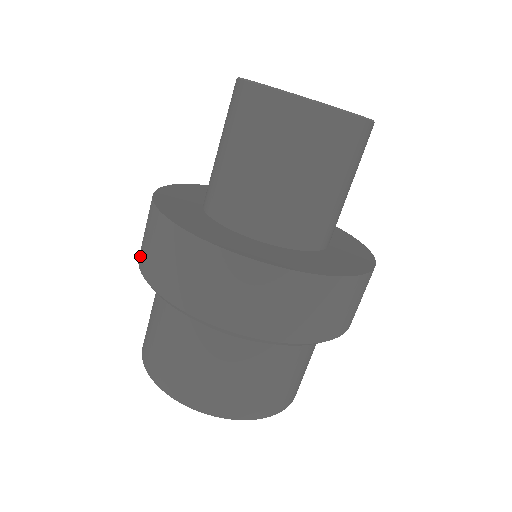
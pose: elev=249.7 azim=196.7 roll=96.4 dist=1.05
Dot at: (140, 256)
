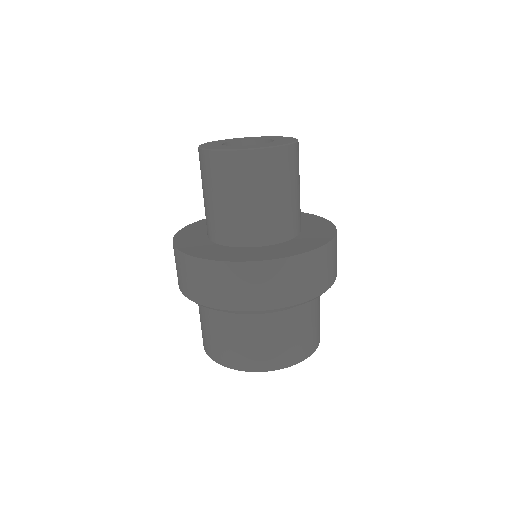
Dot at: occluded
